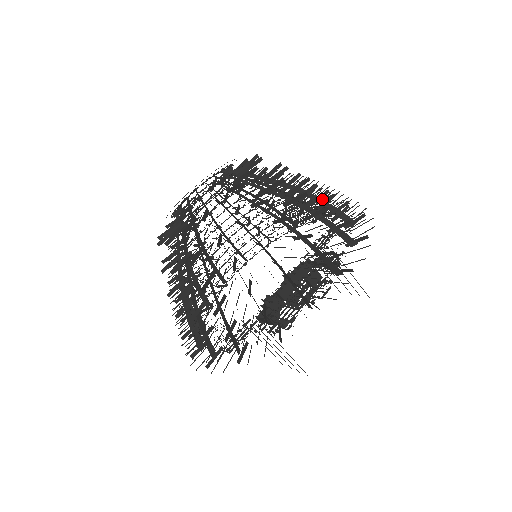
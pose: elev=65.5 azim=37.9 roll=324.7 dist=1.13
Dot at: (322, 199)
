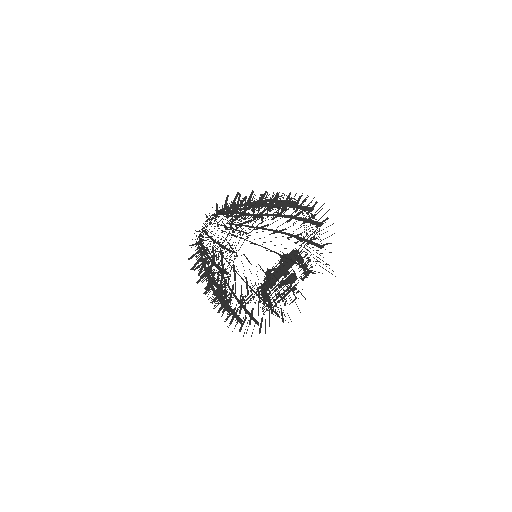
Dot at: (303, 223)
